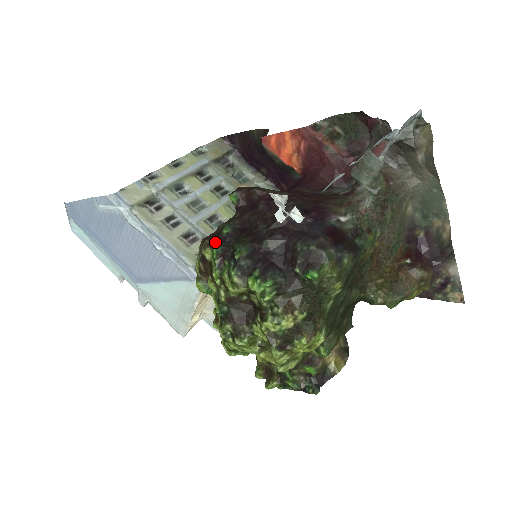
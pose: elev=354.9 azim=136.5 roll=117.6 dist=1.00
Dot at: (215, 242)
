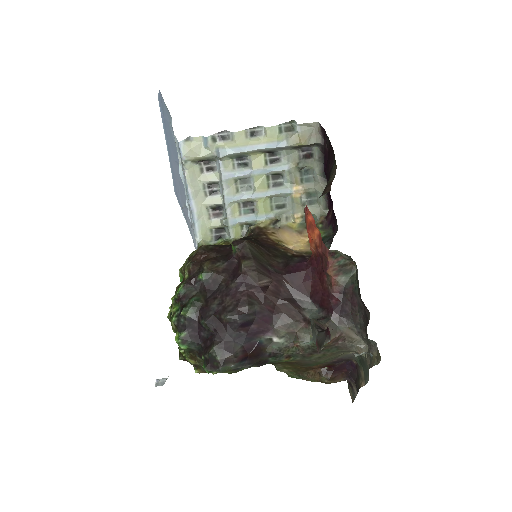
Dot at: (192, 275)
